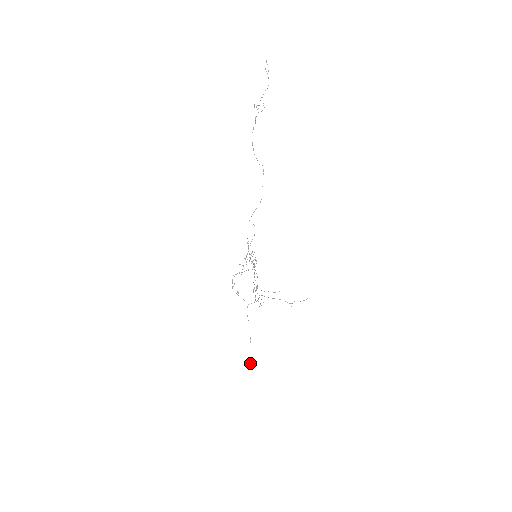
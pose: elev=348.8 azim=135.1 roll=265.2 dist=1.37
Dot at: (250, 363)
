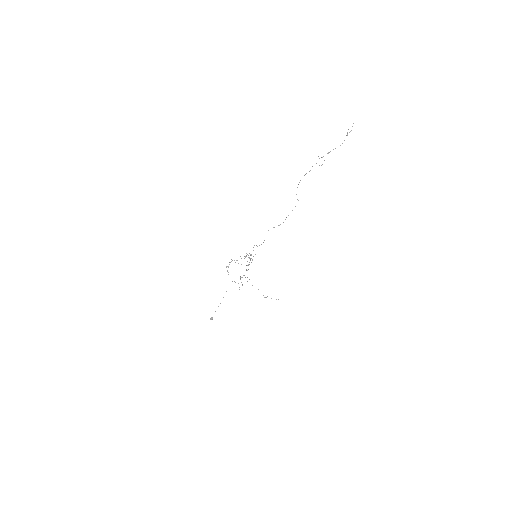
Dot at: (210, 318)
